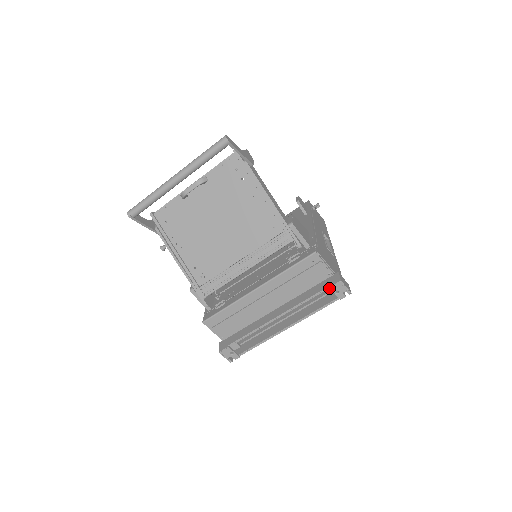
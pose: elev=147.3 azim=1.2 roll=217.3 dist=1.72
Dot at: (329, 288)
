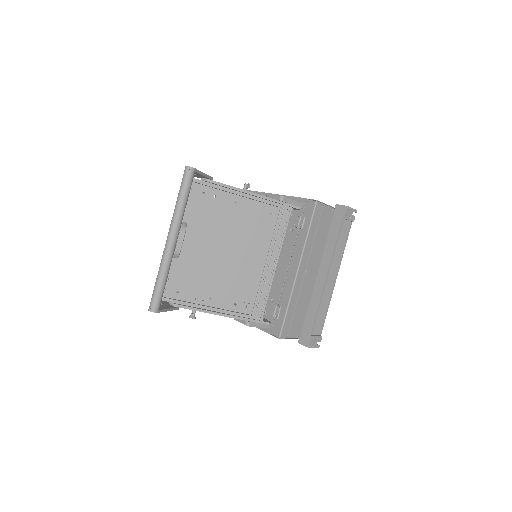
Dot at: occluded
